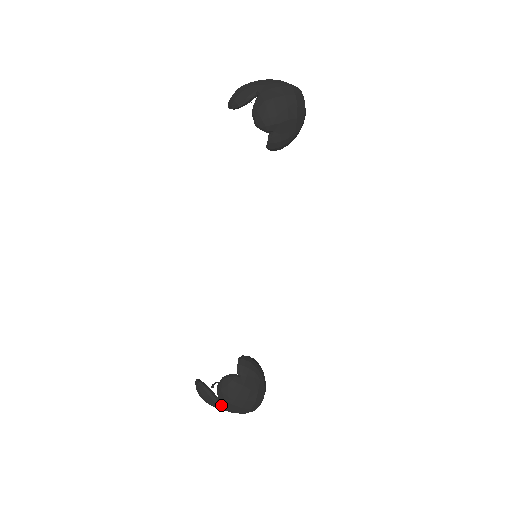
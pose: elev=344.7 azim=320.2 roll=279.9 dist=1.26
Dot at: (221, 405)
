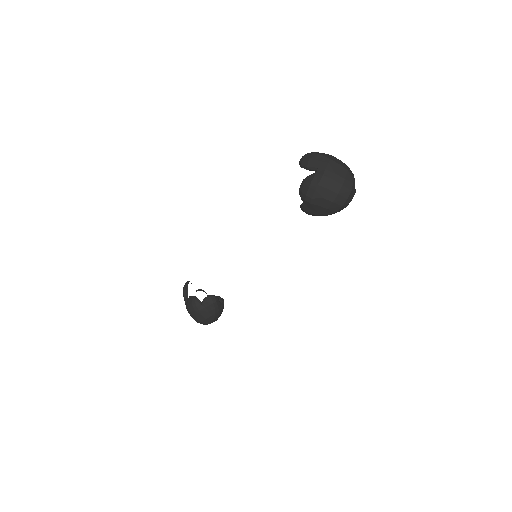
Dot at: occluded
